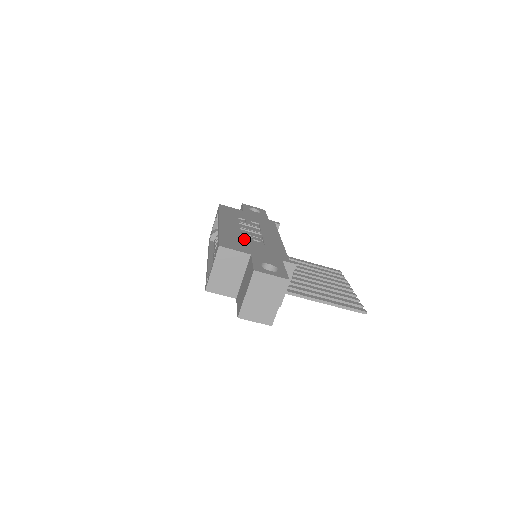
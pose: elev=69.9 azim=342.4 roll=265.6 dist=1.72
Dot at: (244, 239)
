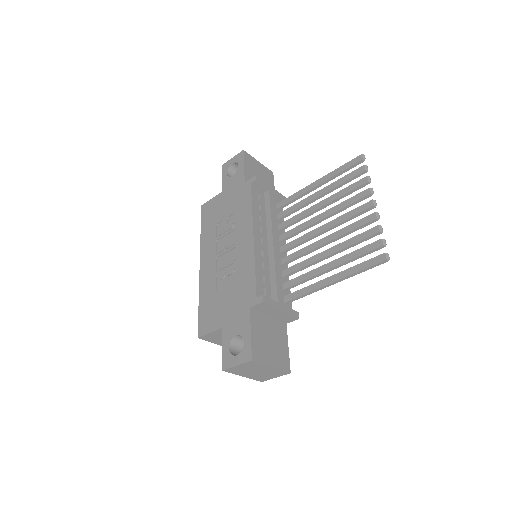
Dot at: (219, 285)
